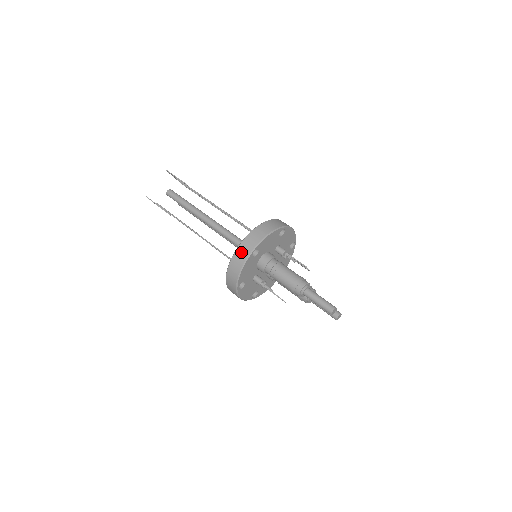
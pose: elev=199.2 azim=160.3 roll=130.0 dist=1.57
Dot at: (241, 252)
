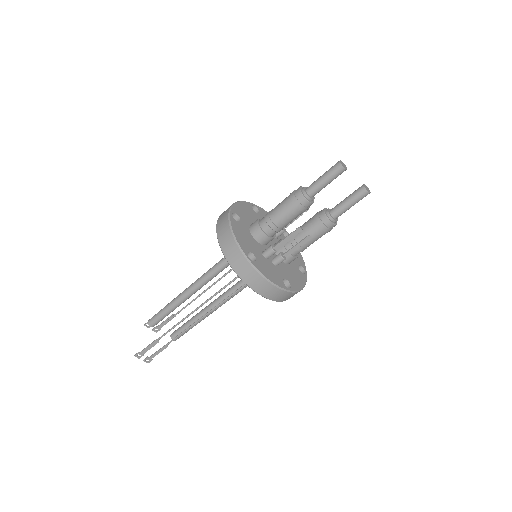
Dot at: (221, 225)
